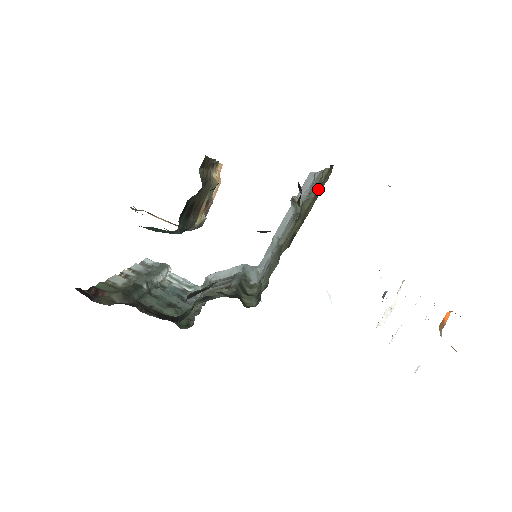
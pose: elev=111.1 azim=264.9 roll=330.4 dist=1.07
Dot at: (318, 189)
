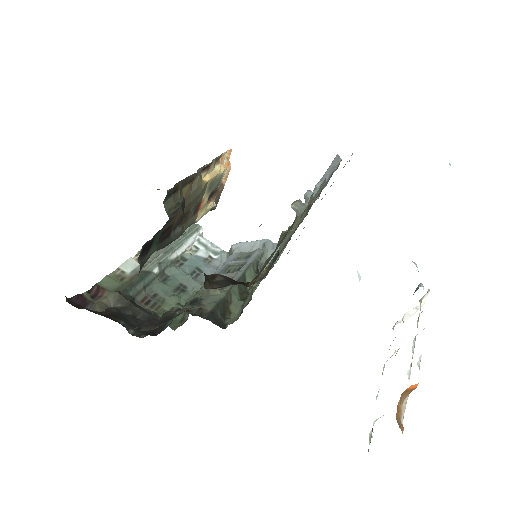
Dot at: (283, 237)
